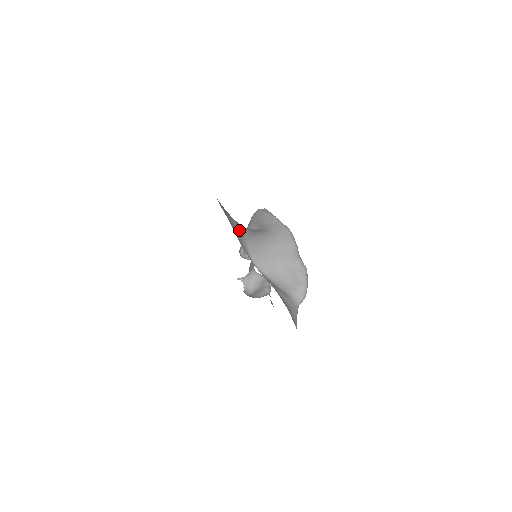
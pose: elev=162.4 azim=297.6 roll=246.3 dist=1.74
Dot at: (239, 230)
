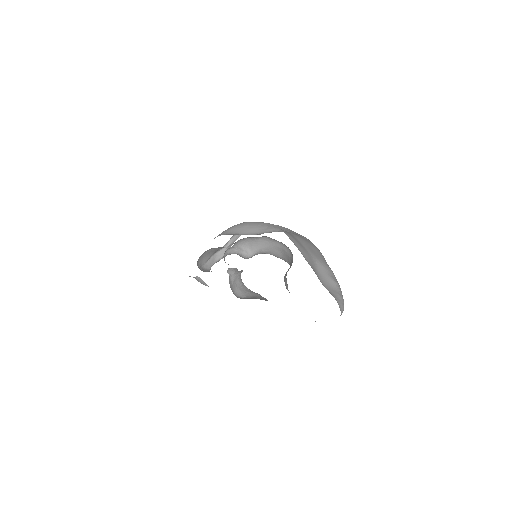
Dot at: occluded
